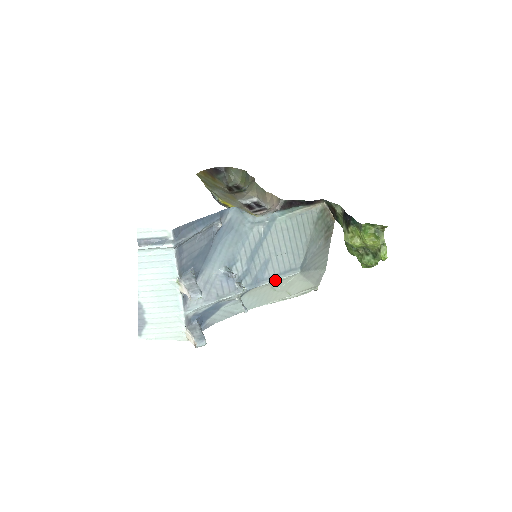
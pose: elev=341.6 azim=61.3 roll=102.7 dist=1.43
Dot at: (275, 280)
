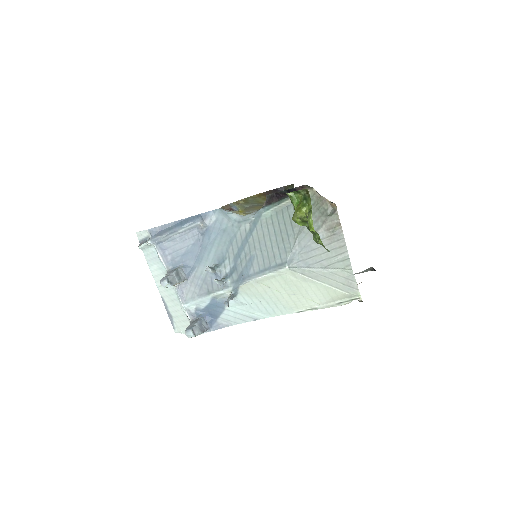
Dot at: (260, 276)
